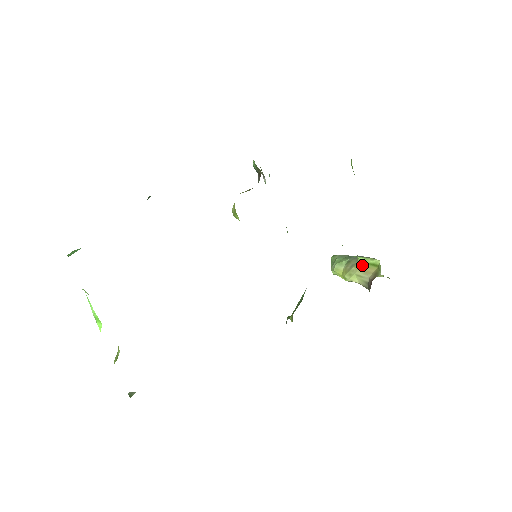
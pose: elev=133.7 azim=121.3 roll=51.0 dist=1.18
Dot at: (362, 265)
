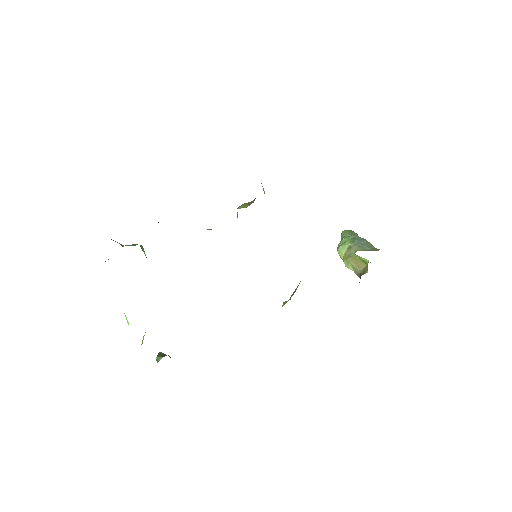
Dot at: (356, 258)
